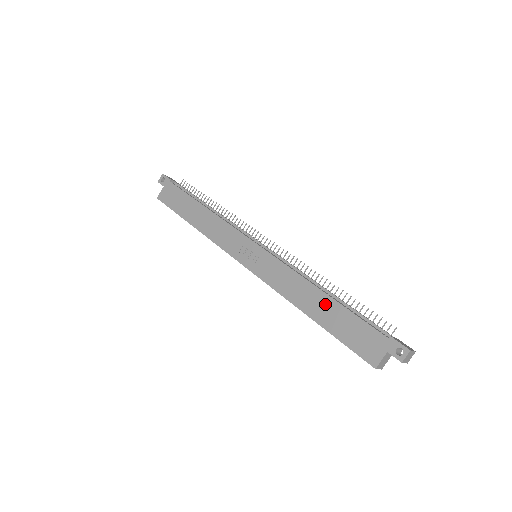
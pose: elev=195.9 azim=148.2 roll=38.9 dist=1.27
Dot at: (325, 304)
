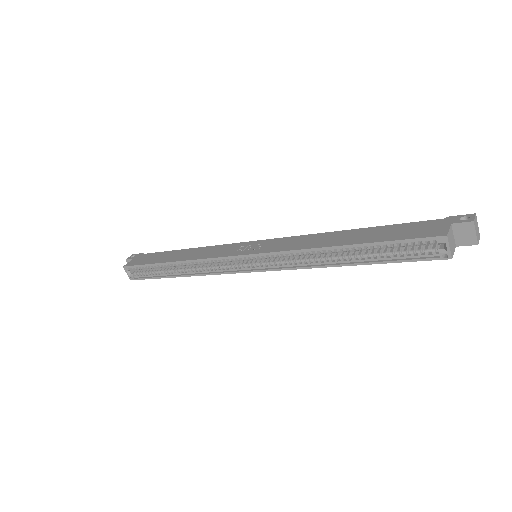
Dot at: (357, 233)
